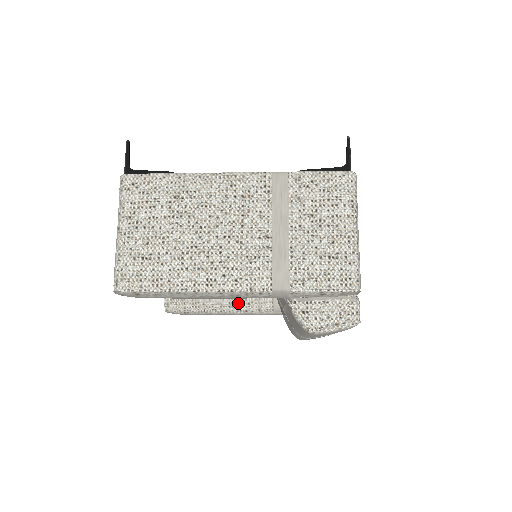
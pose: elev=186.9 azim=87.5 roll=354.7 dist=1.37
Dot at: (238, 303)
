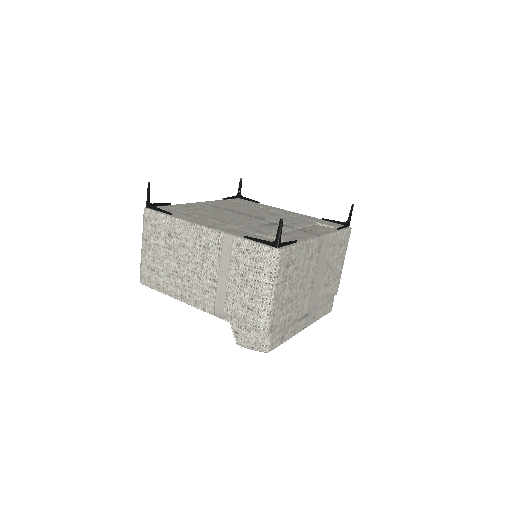
Dot at: occluded
